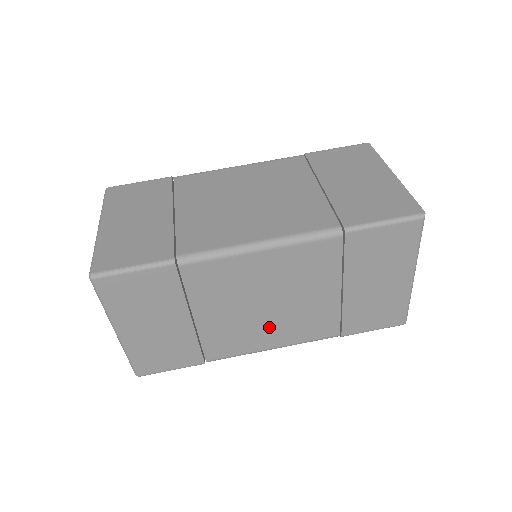
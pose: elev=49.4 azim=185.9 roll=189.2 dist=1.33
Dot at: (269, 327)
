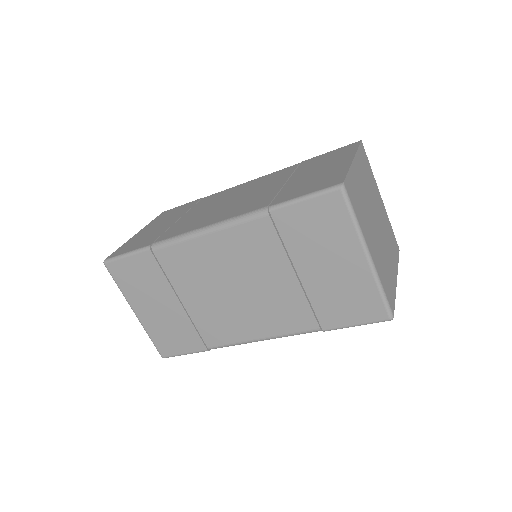
Dot at: (246, 314)
